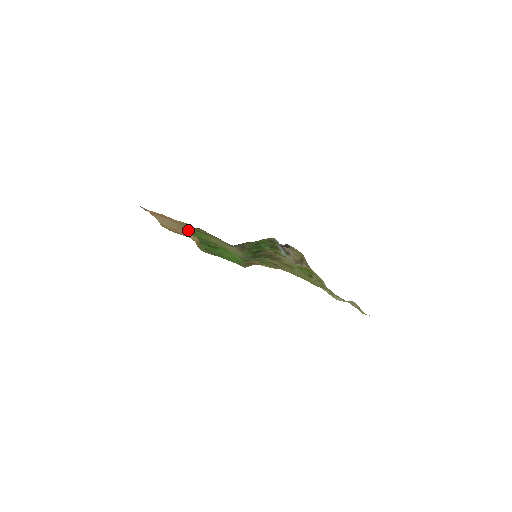
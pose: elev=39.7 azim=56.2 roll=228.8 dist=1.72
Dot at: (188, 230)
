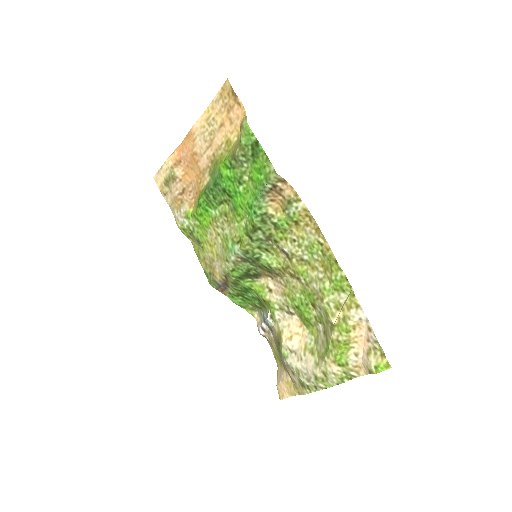
Dot at: (211, 170)
